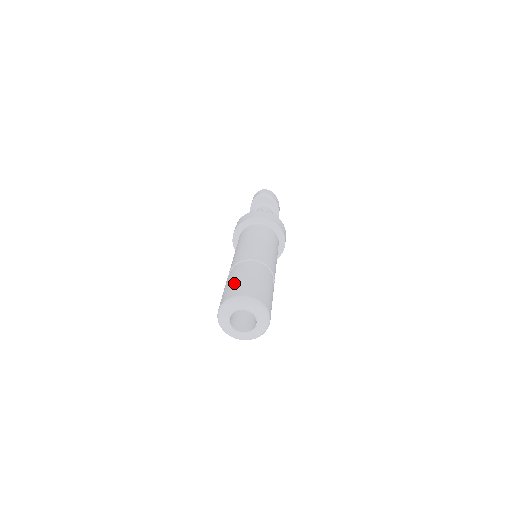
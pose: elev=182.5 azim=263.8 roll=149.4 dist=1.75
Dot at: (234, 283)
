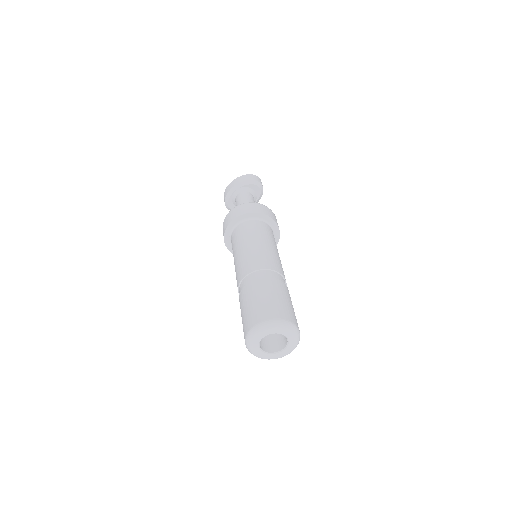
Dot at: (282, 300)
